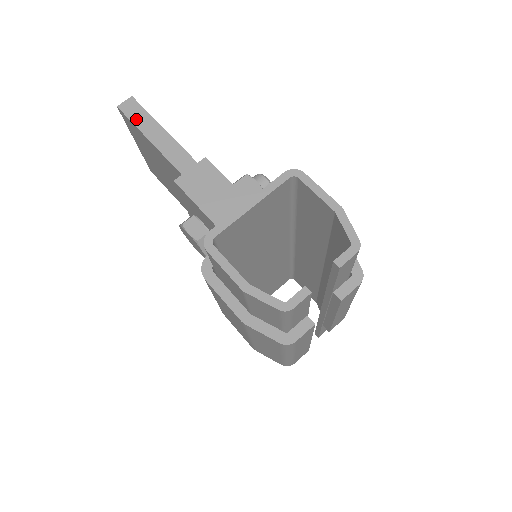
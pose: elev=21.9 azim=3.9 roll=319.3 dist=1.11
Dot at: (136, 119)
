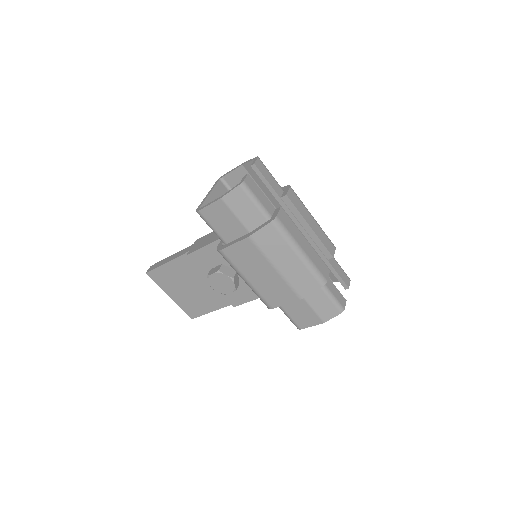
Dot at: (157, 266)
